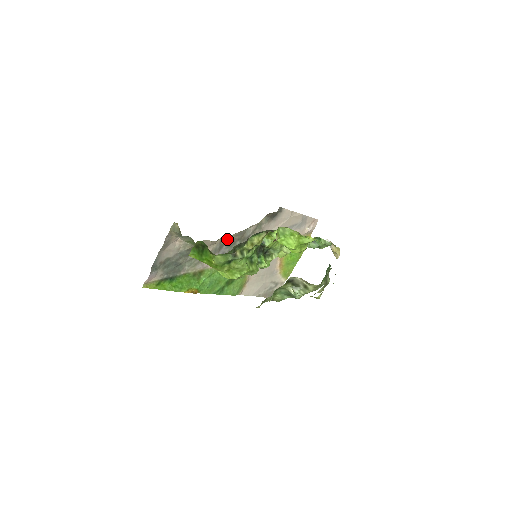
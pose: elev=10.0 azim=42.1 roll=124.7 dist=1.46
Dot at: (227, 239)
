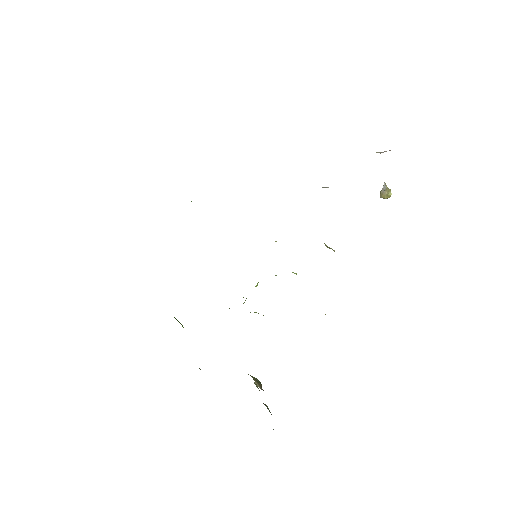
Dot at: occluded
